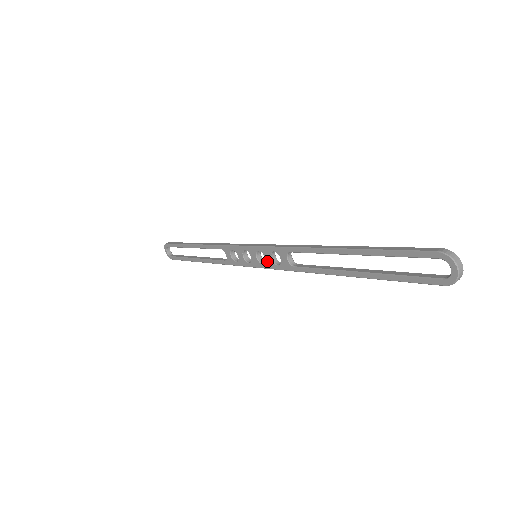
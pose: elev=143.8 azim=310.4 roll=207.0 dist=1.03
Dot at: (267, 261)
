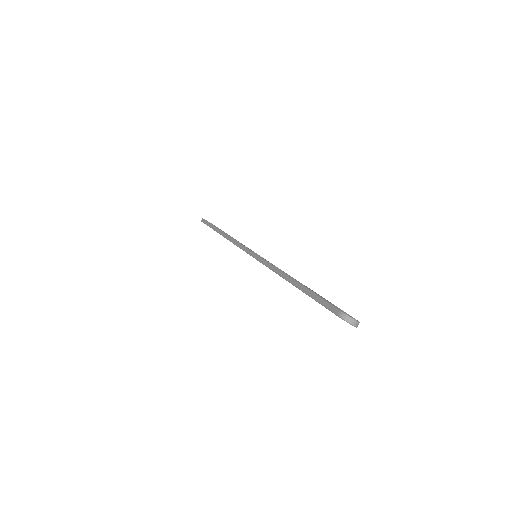
Dot at: occluded
